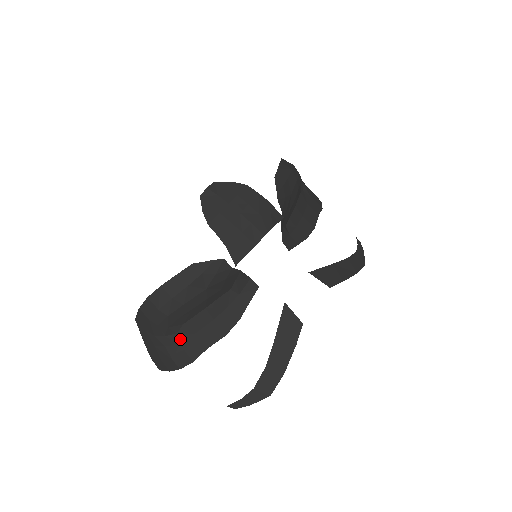
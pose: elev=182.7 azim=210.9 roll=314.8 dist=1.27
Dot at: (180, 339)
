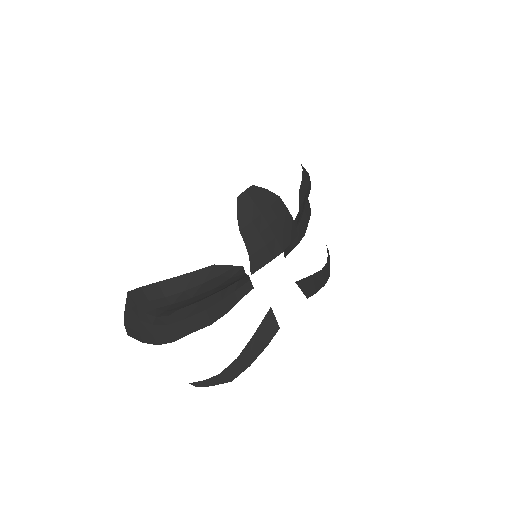
Dot at: (169, 321)
